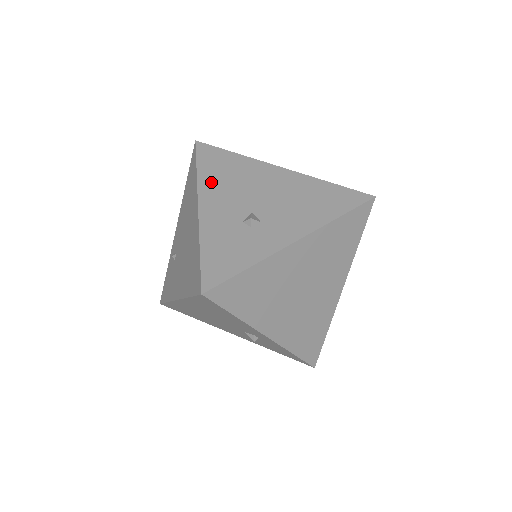
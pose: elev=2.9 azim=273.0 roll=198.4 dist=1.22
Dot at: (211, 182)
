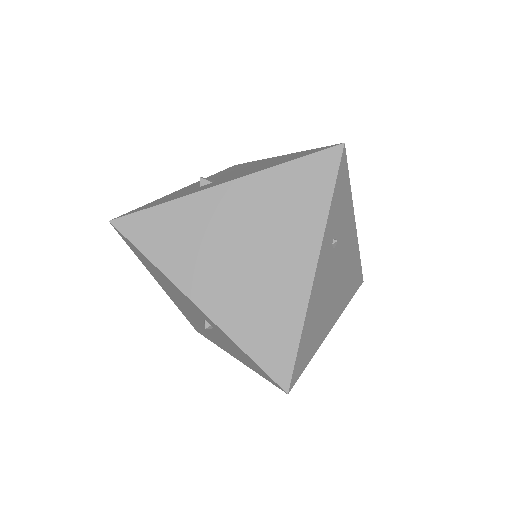
Dot at: (211, 177)
